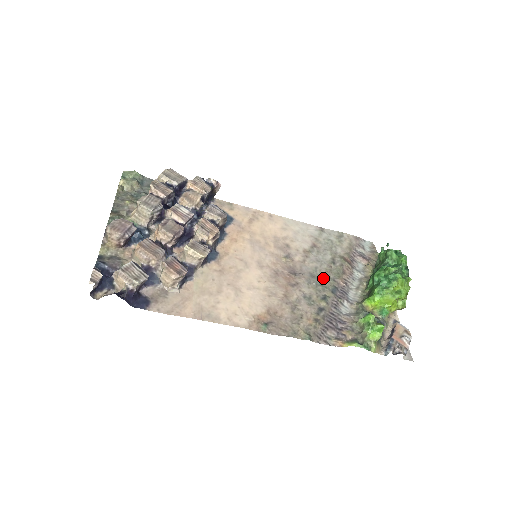
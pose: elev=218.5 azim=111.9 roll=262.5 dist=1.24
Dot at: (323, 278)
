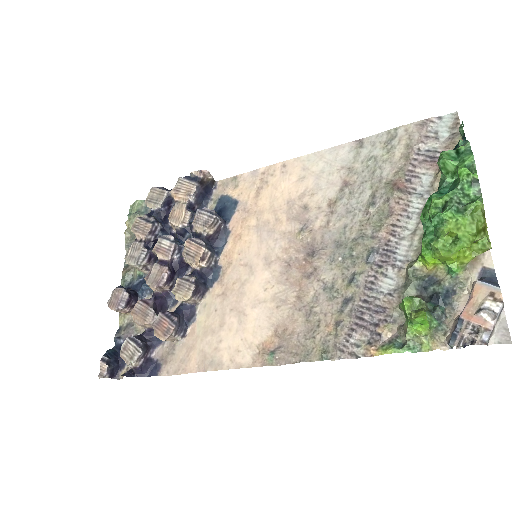
Dot at: (354, 242)
